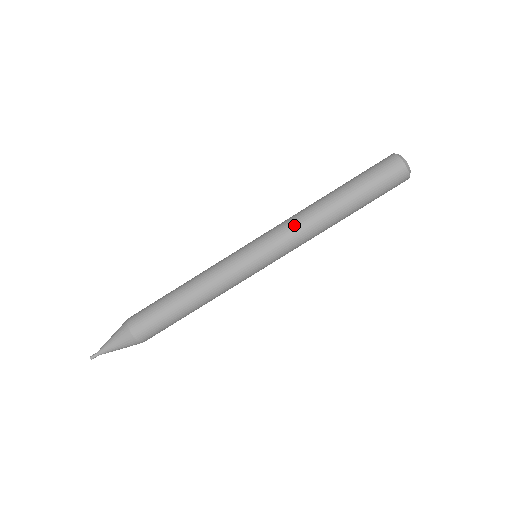
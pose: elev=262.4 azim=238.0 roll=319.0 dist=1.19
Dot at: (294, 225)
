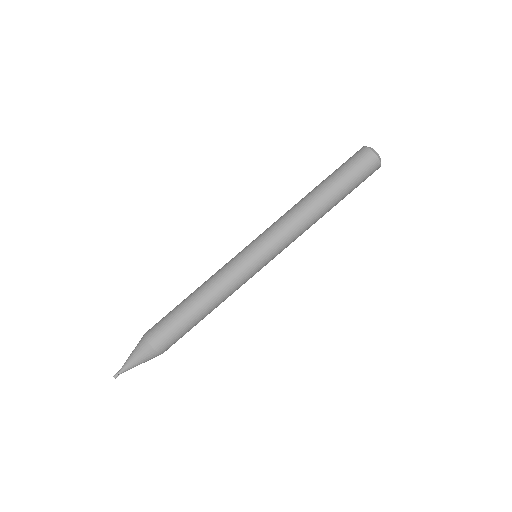
Dot at: (281, 217)
